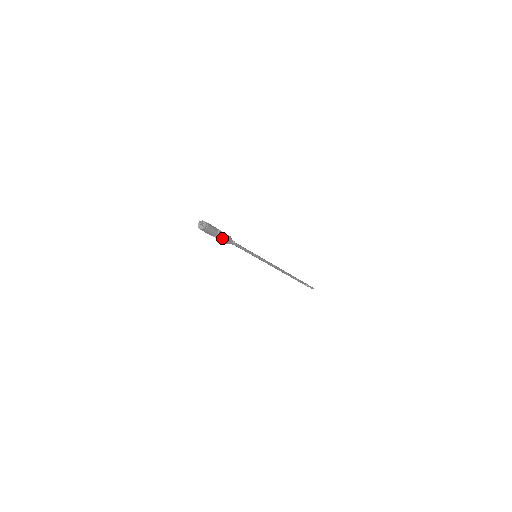
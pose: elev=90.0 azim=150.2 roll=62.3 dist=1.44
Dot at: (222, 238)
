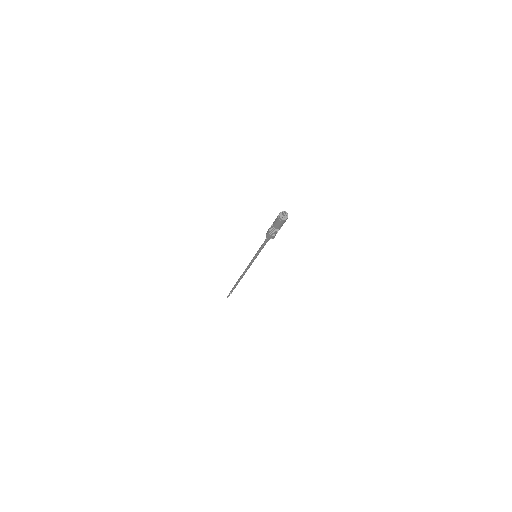
Dot at: occluded
